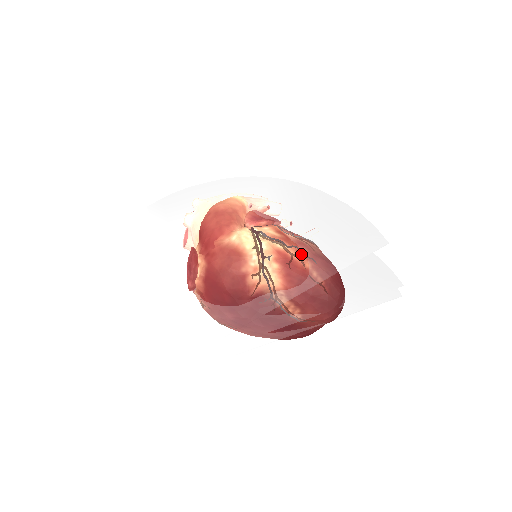
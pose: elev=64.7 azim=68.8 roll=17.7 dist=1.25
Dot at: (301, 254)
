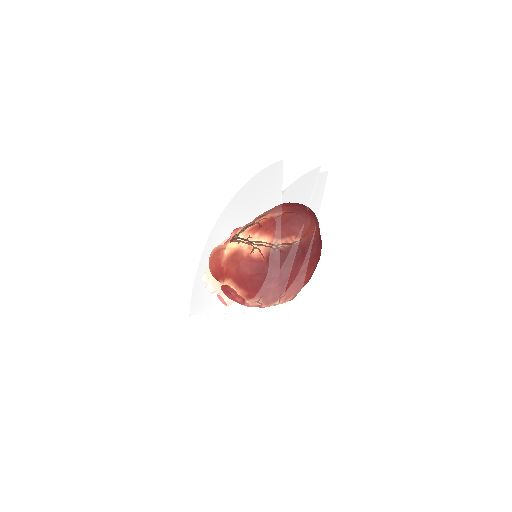
Dot at: (261, 218)
